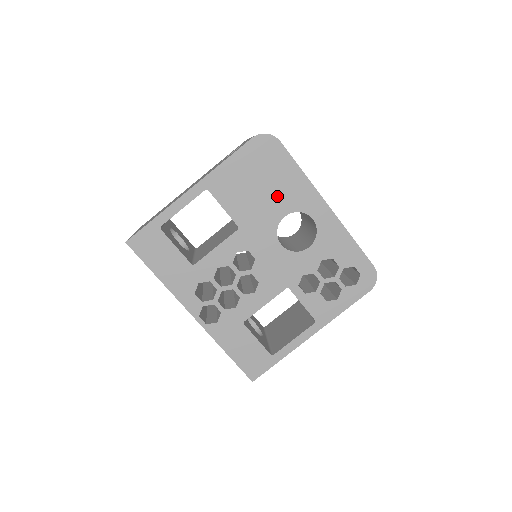
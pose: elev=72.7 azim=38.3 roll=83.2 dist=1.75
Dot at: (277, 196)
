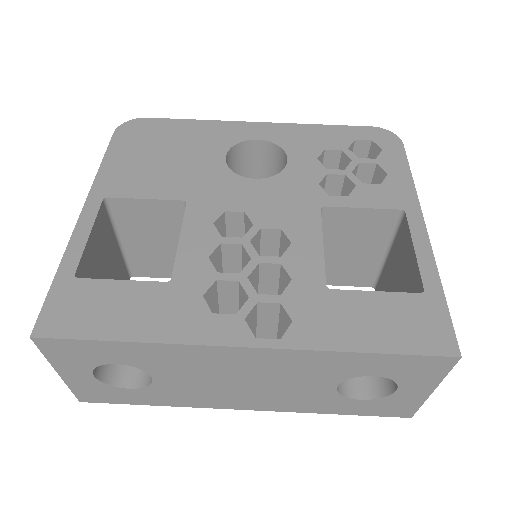
Dot at: (195, 150)
